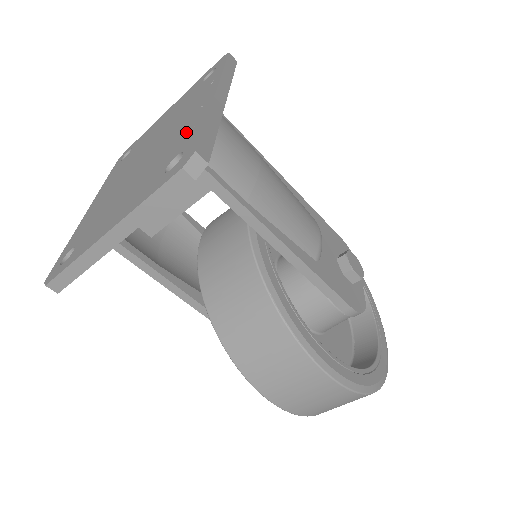
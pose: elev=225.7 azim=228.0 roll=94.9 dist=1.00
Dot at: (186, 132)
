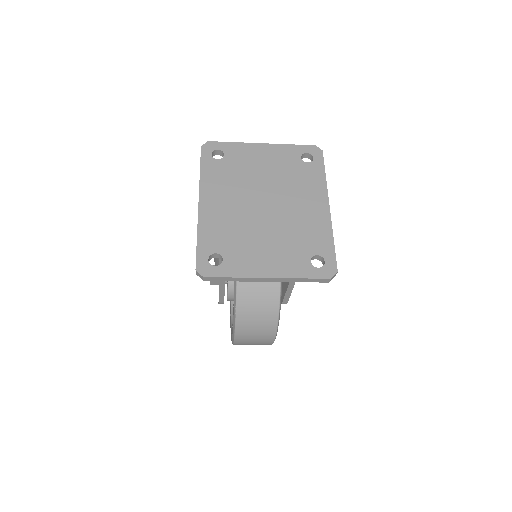
Dot at: (315, 232)
